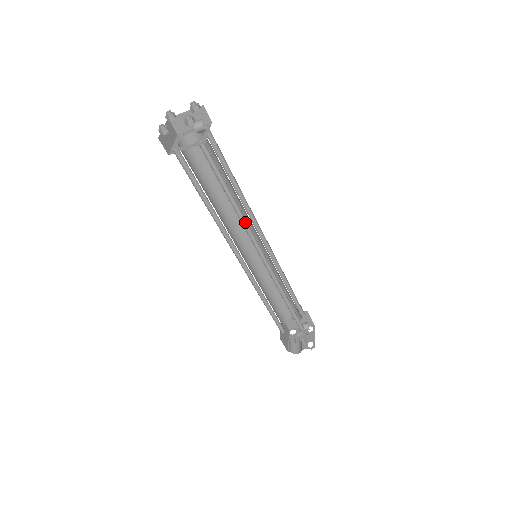
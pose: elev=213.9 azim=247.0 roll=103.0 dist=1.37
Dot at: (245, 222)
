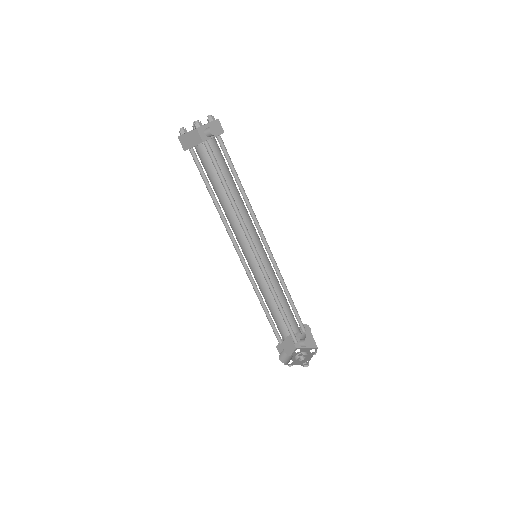
Dot at: (241, 218)
